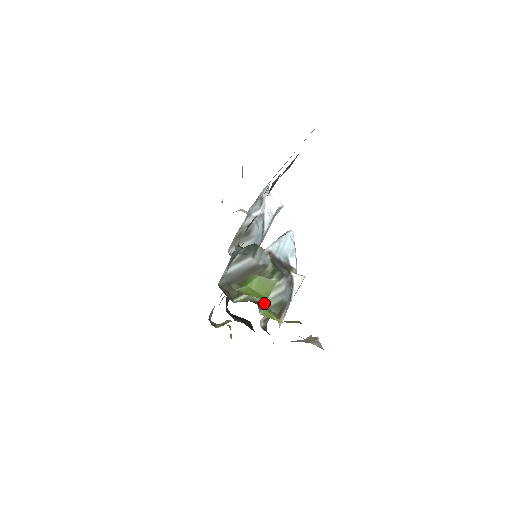
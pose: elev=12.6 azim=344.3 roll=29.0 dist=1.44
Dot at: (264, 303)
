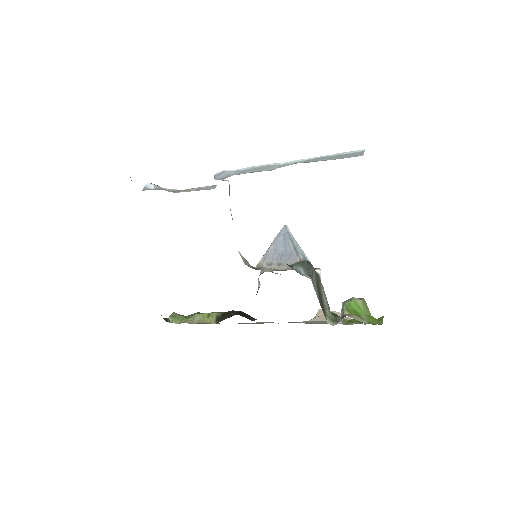
Dot at: occluded
